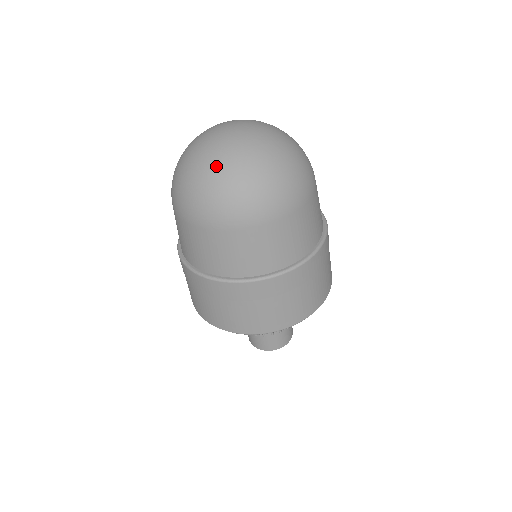
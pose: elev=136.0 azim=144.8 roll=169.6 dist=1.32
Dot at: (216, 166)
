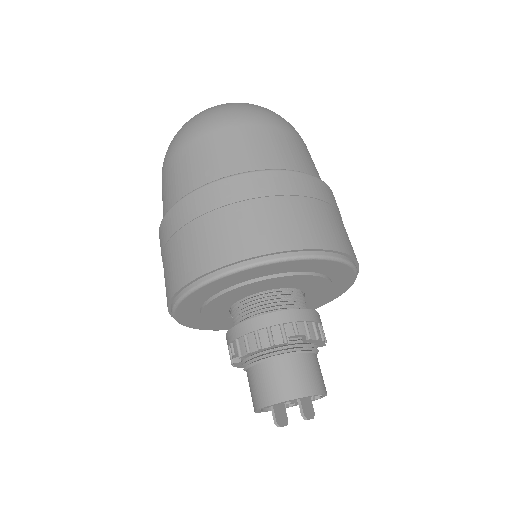
Dot at: occluded
